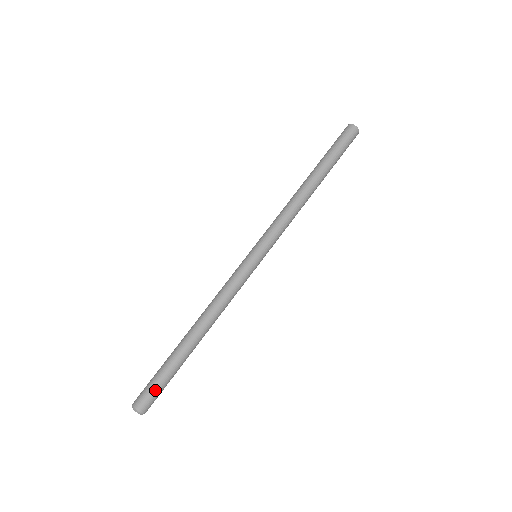
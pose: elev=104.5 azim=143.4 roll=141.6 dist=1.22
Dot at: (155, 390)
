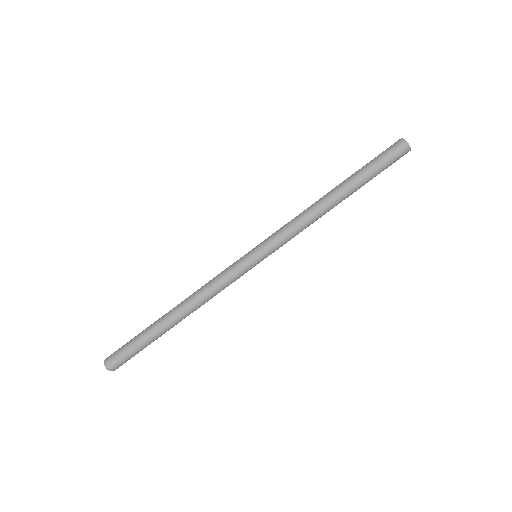
Dot at: occluded
